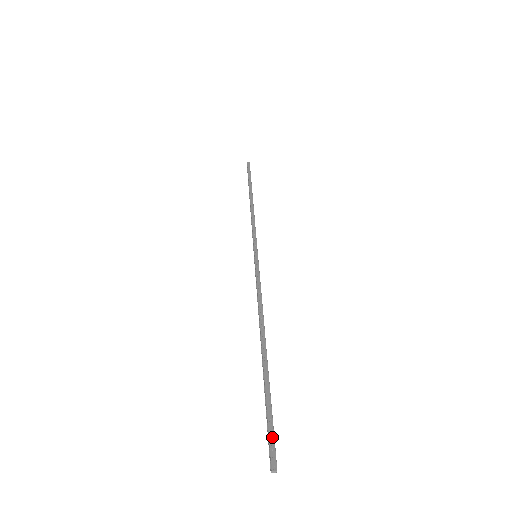
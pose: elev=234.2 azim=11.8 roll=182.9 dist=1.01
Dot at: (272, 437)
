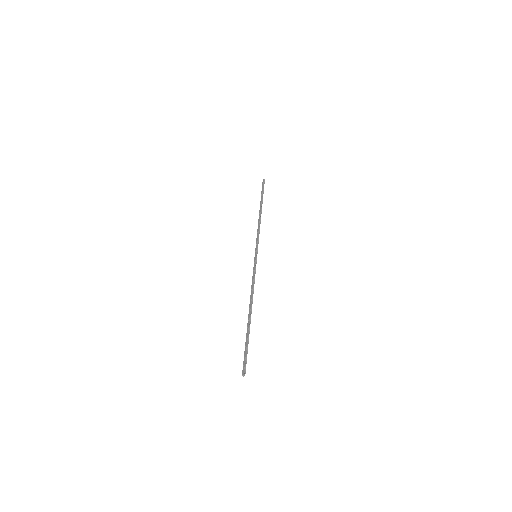
Dot at: (244, 360)
